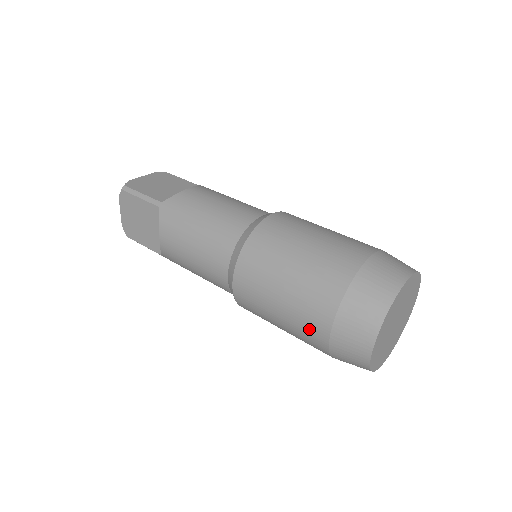
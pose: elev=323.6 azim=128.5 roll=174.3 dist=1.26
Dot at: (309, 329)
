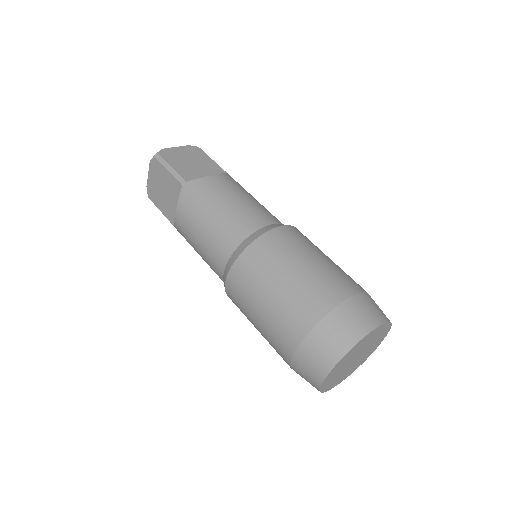
Dot at: (278, 342)
